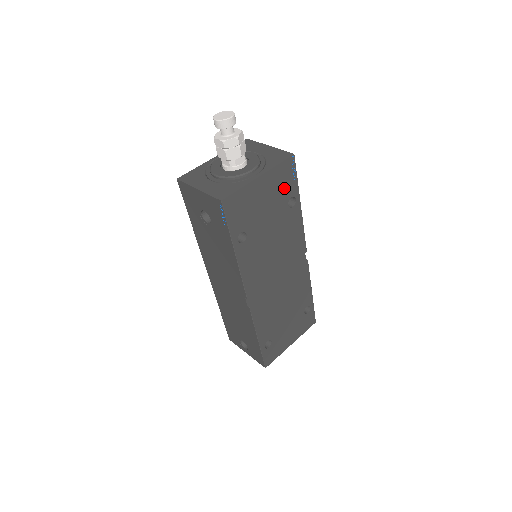
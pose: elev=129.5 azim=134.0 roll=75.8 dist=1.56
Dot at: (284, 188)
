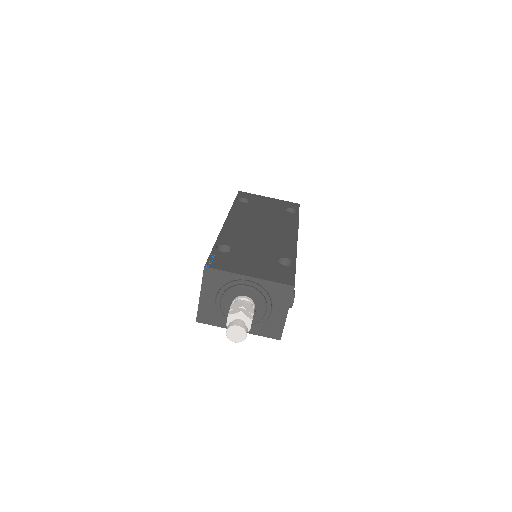
Dot at: occluded
